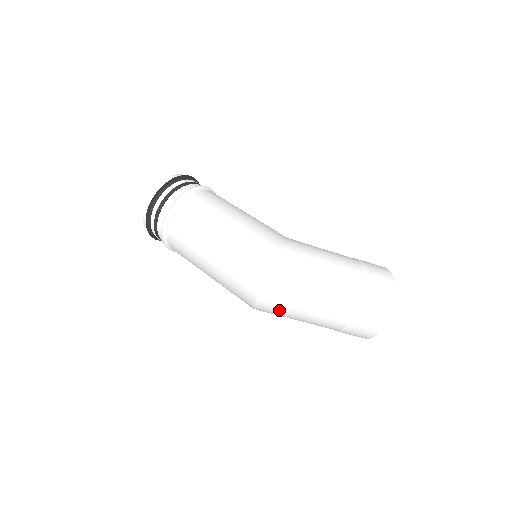
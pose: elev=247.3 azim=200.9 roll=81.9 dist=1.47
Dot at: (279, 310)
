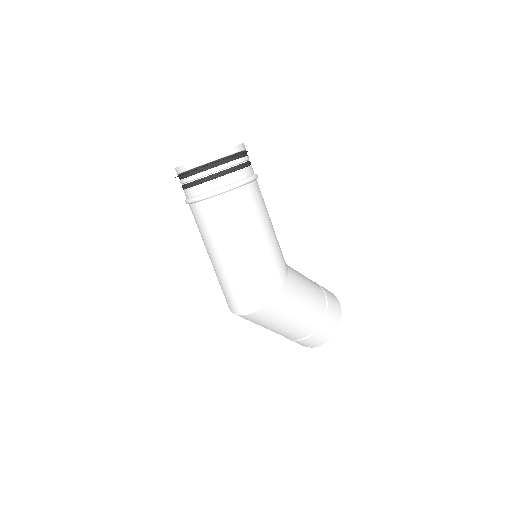
Dot at: occluded
